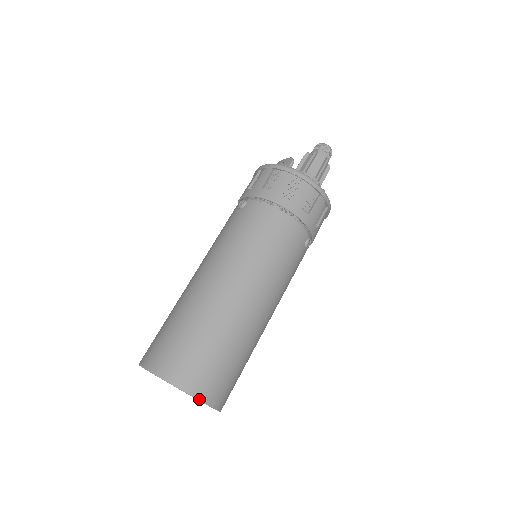
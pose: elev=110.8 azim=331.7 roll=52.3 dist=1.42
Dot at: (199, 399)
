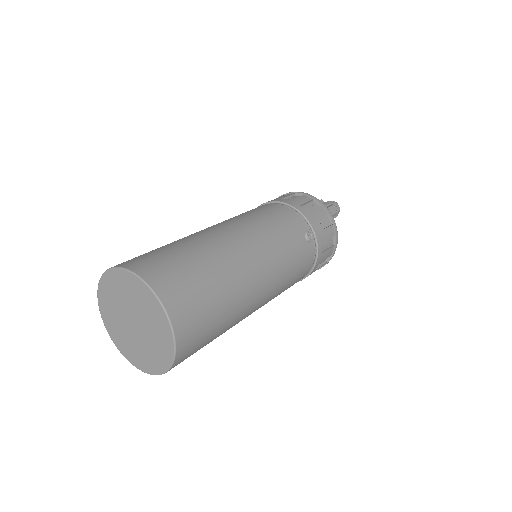
Dot at: (146, 282)
